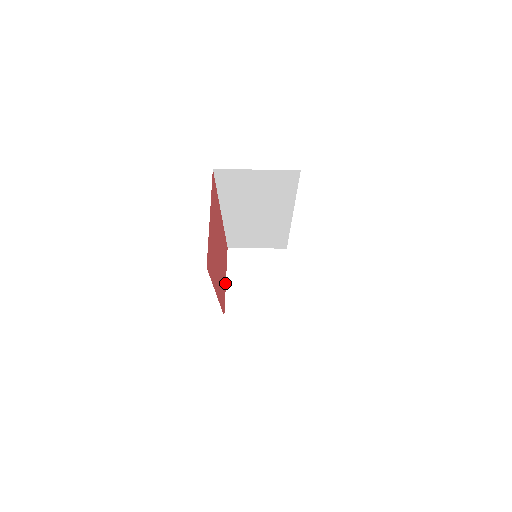
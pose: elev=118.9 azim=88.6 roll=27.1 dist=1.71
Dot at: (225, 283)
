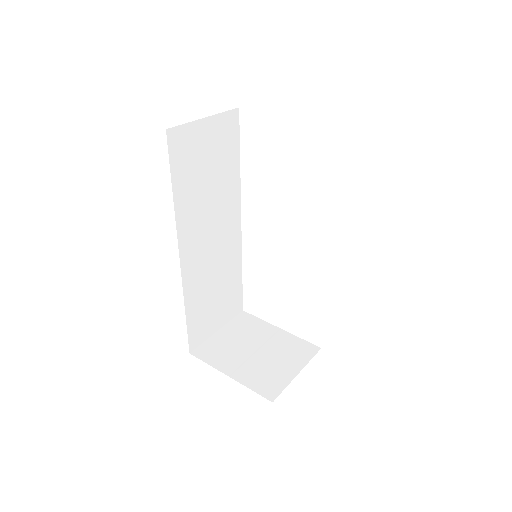
Dot at: occluded
